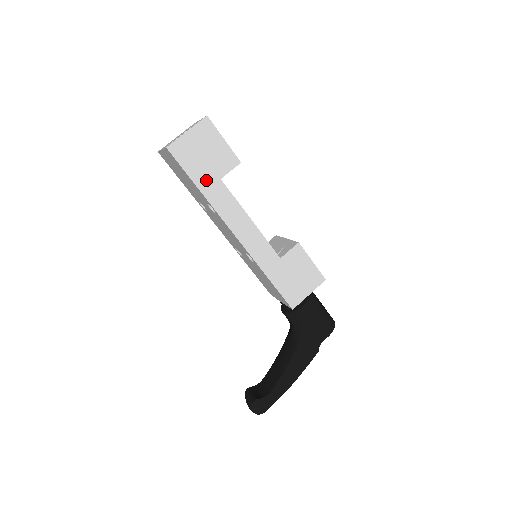
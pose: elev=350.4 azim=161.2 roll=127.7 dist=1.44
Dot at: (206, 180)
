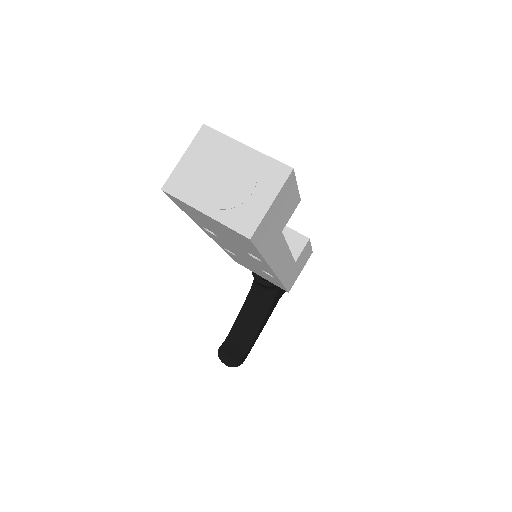
Dot at: (271, 243)
